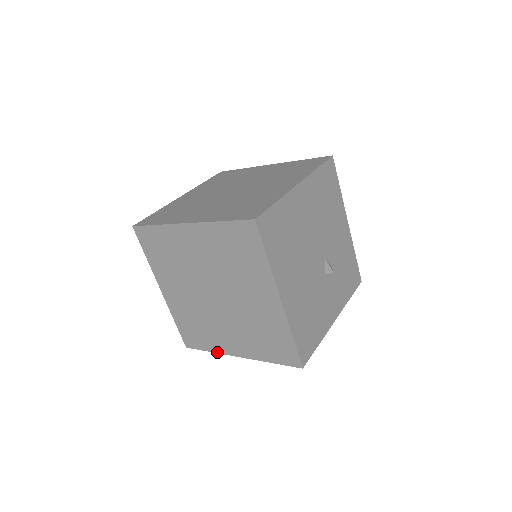
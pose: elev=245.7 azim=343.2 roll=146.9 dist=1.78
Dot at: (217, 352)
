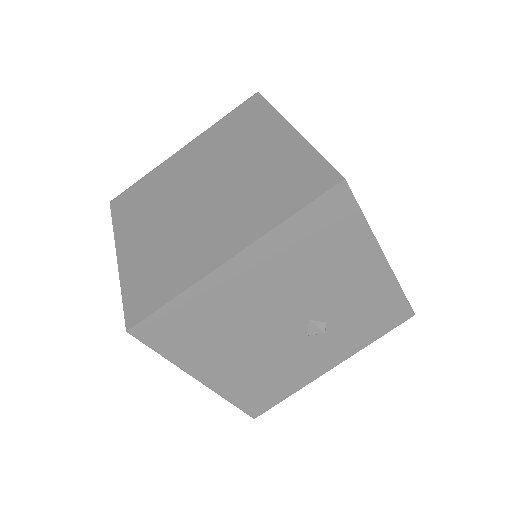
Dot at: occluded
